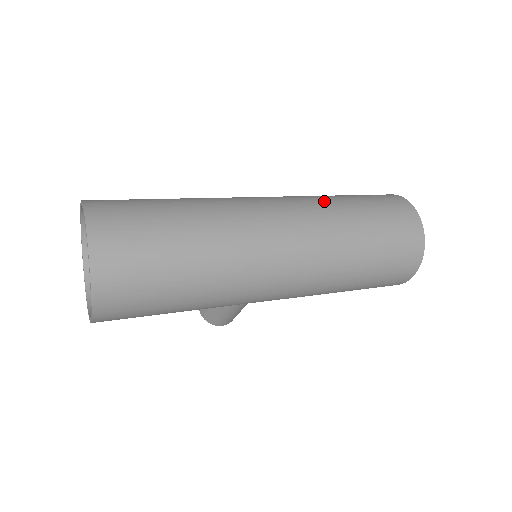
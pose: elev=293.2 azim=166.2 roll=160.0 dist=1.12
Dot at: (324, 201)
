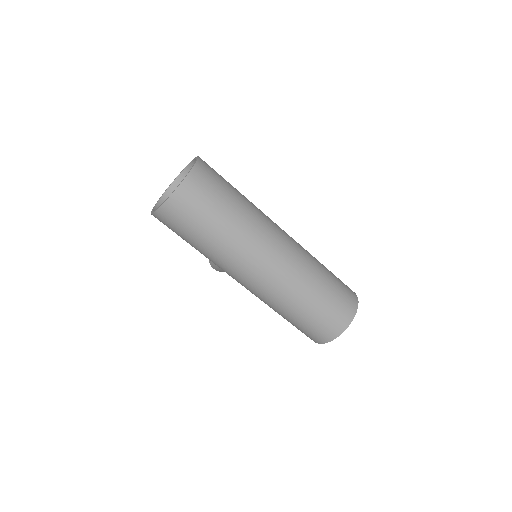
Dot at: (312, 265)
